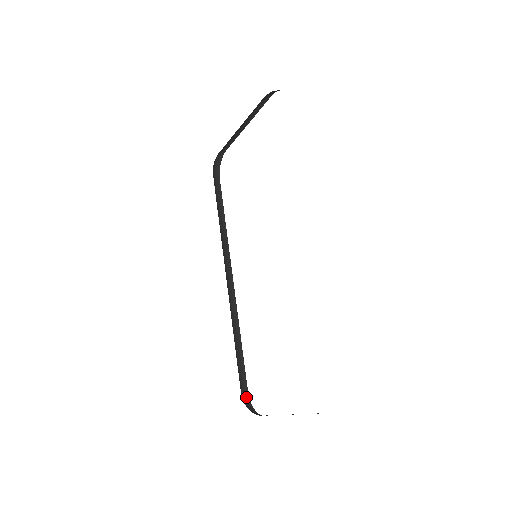
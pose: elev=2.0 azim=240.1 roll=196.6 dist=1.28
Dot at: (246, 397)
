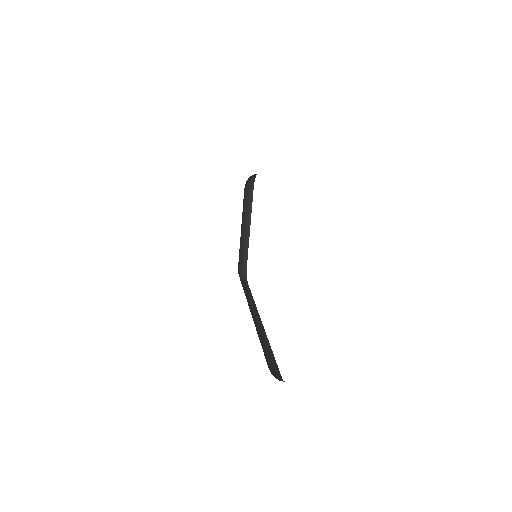
Dot at: (279, 380)
